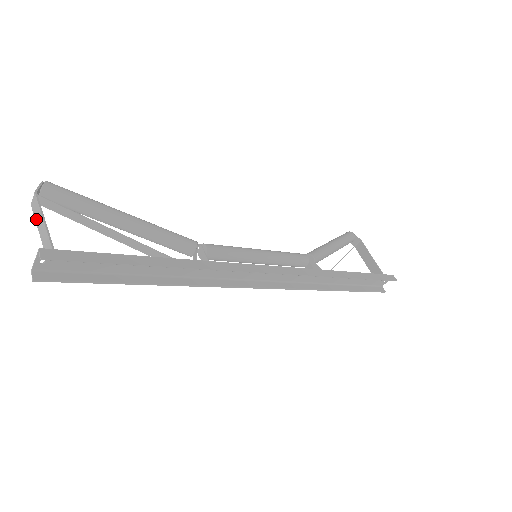
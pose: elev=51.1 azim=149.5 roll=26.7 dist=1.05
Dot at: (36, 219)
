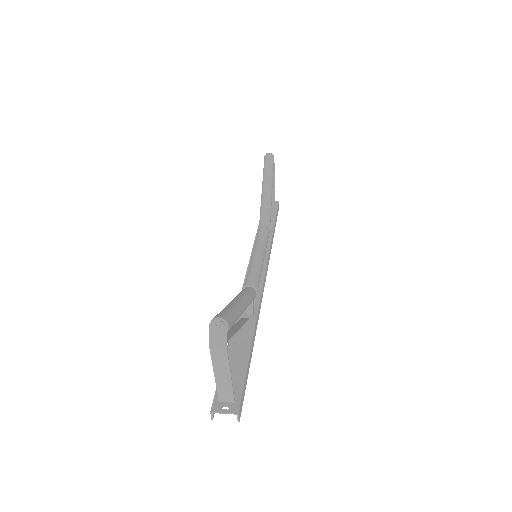
Dot at: (215, 365)
